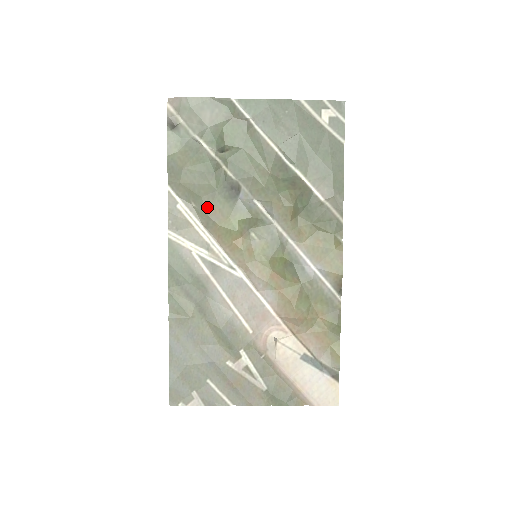
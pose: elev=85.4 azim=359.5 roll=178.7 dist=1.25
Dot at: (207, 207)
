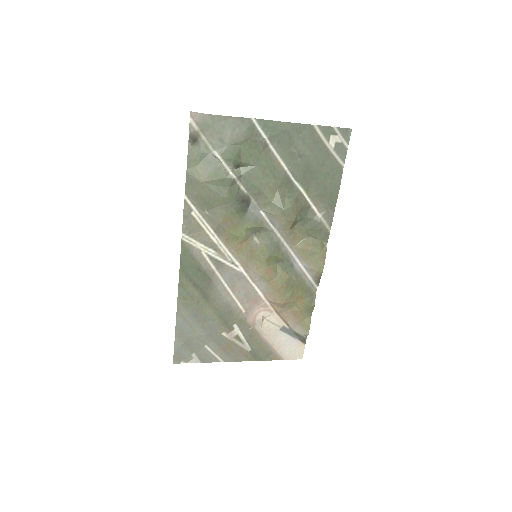
Dot at: (219, 216)
